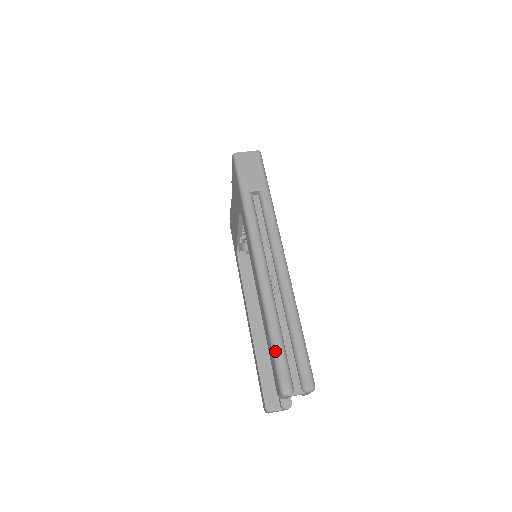
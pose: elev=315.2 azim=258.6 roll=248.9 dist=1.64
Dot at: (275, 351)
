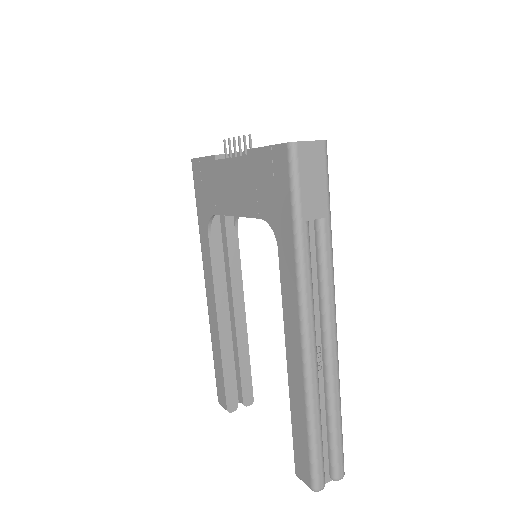
Dot at: (314, 448)
